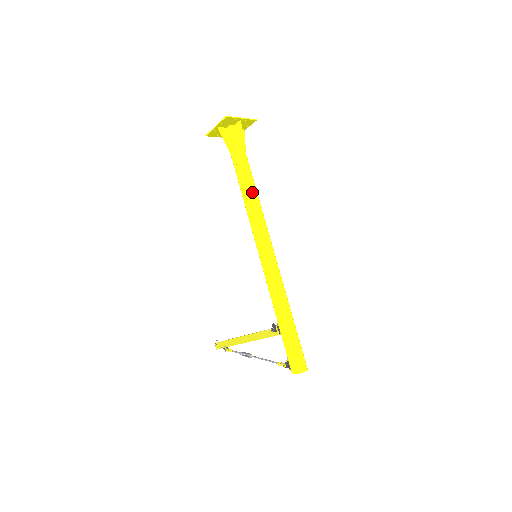
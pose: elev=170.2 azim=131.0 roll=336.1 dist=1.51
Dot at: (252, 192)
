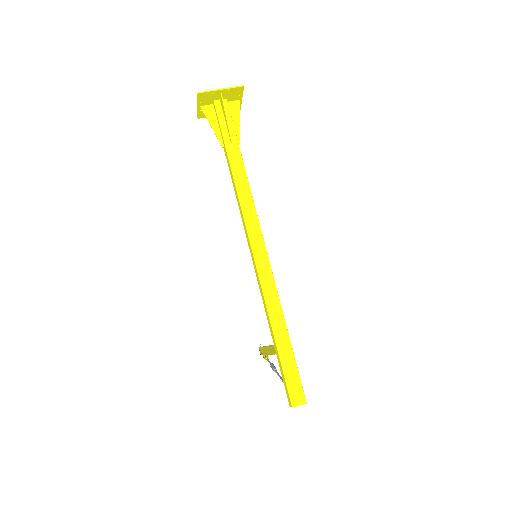
Dot at: (239, 179)
